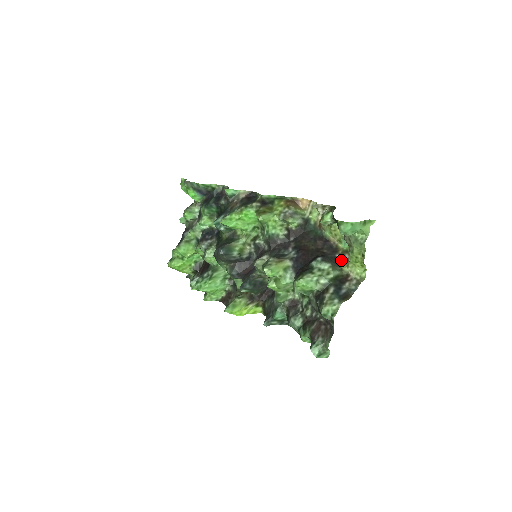
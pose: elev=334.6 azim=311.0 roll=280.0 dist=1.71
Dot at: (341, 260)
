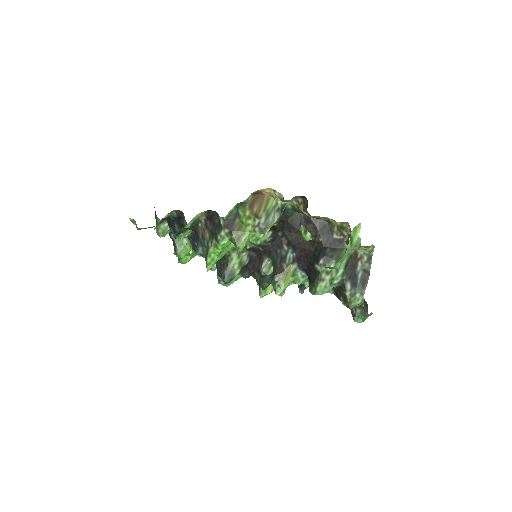
Dot at: (341, 239)
